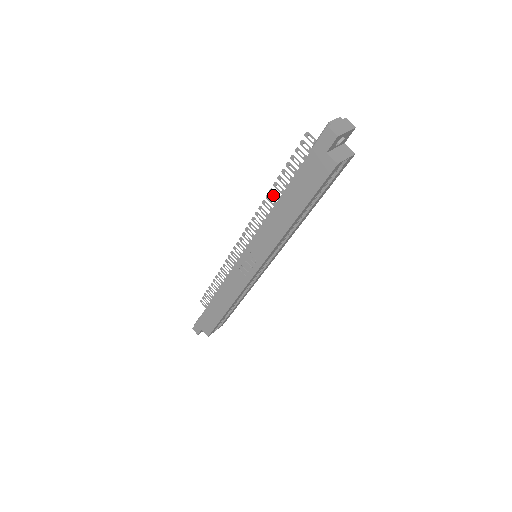
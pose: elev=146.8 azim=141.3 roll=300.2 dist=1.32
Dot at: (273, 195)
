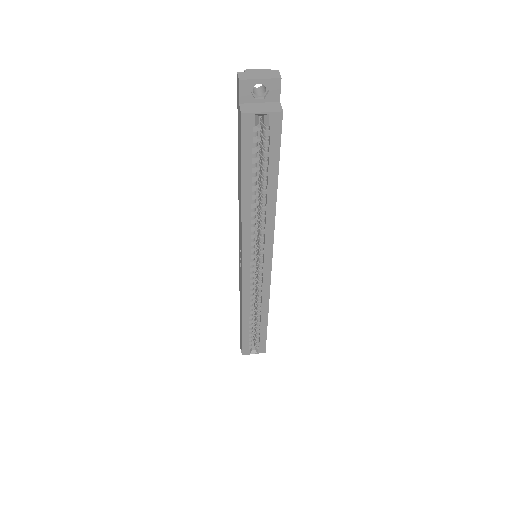
Dot at: occluded
